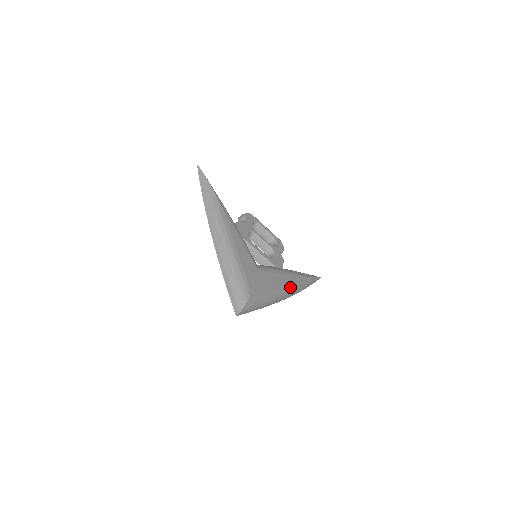
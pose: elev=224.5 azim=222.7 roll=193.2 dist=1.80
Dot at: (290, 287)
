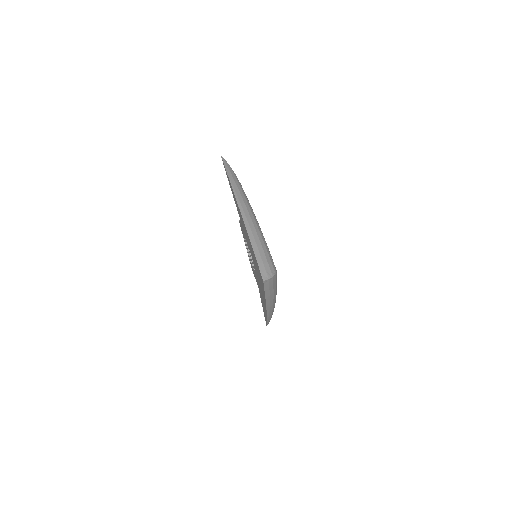
Dot at: (275, 301)
